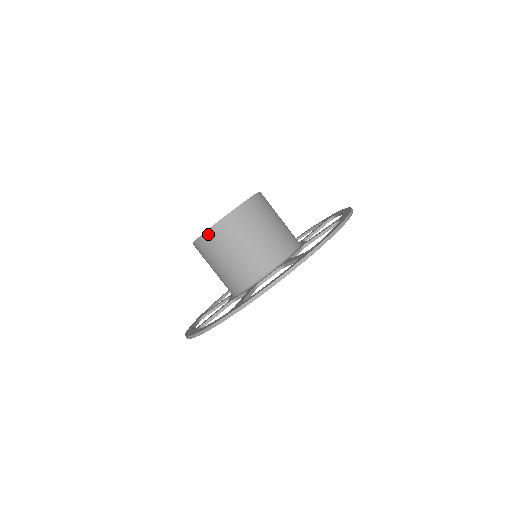
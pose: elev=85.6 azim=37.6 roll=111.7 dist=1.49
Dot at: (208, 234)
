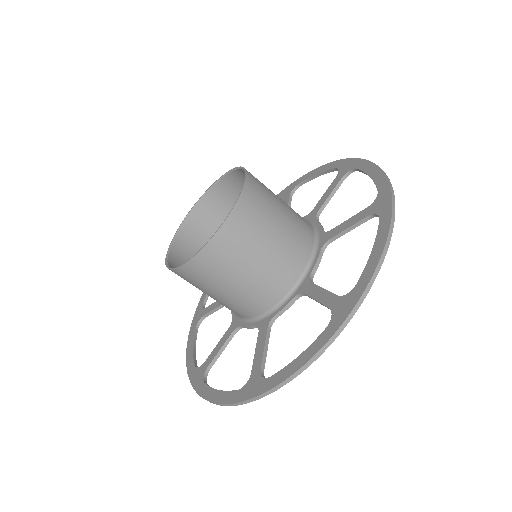
Dot at: occluded
